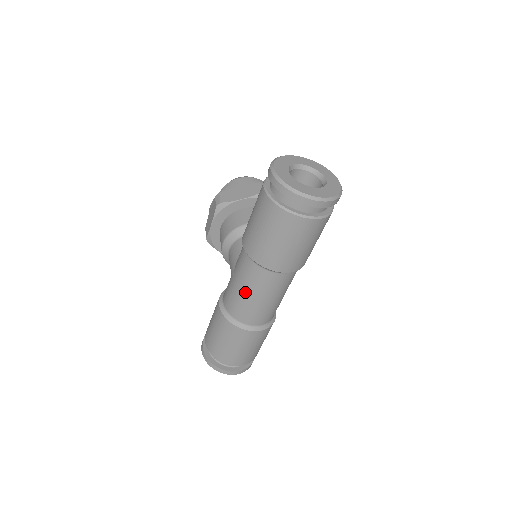
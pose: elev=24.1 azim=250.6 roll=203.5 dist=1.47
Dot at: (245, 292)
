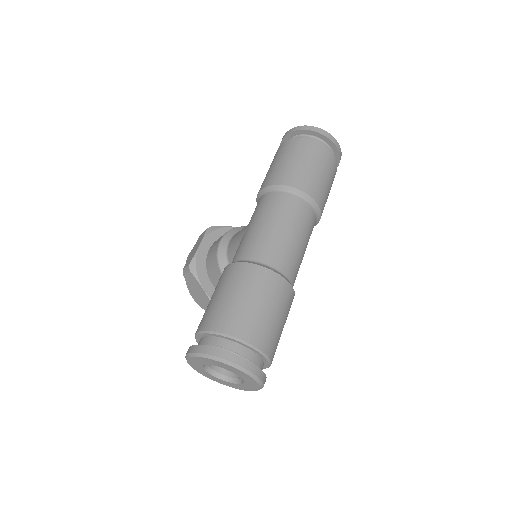
Dot at: (269, 223)
